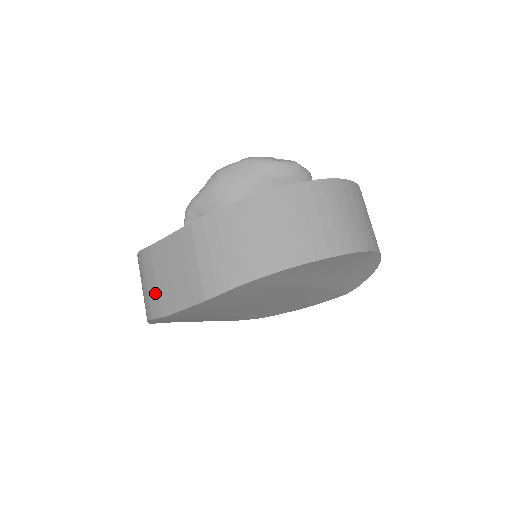
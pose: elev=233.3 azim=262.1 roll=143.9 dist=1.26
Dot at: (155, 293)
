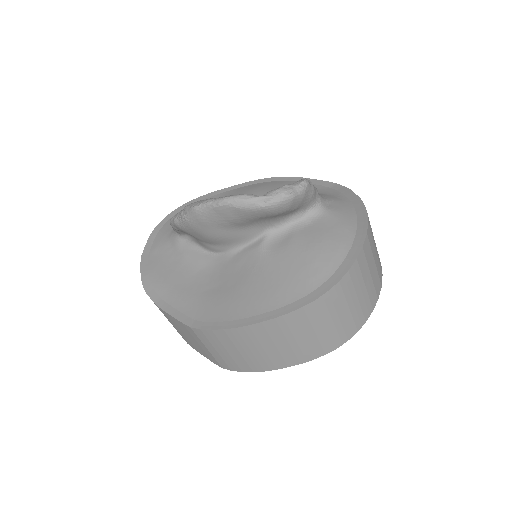
Dot at: occluded
